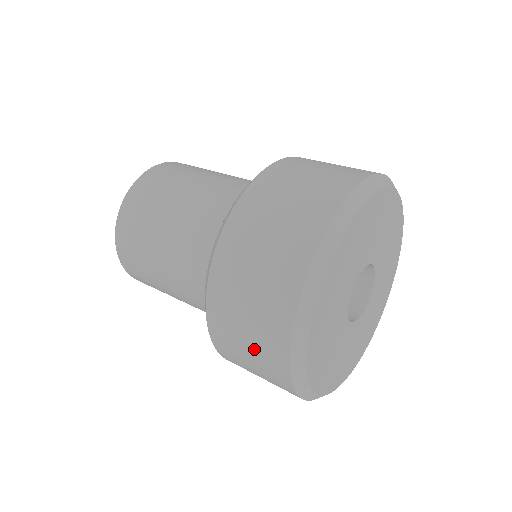
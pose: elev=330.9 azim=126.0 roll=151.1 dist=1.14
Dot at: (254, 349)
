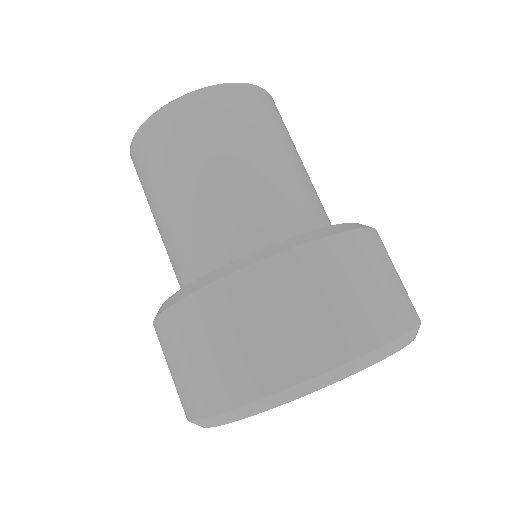
Dot at: (184, 375)
